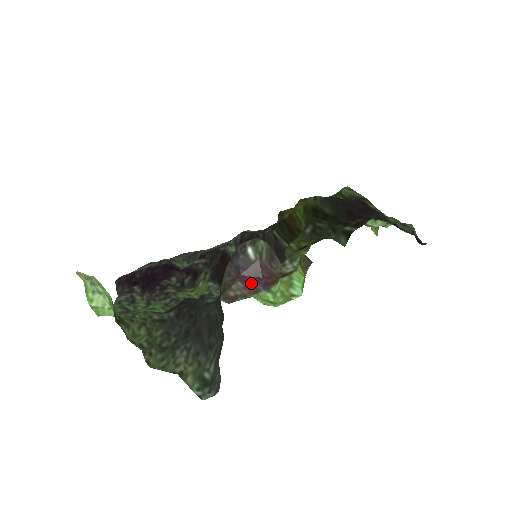
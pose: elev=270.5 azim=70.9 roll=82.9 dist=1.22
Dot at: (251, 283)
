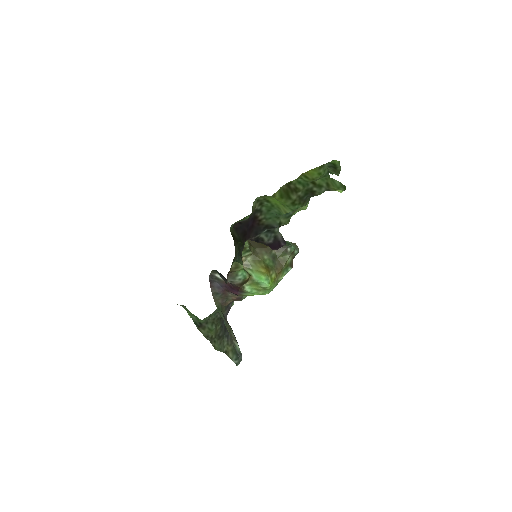
Dot at: (233, 292)
